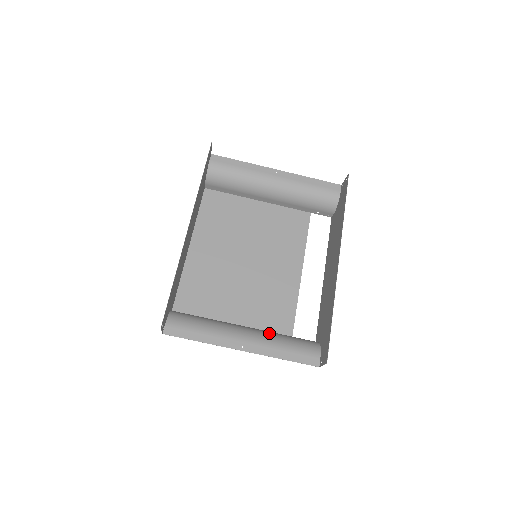
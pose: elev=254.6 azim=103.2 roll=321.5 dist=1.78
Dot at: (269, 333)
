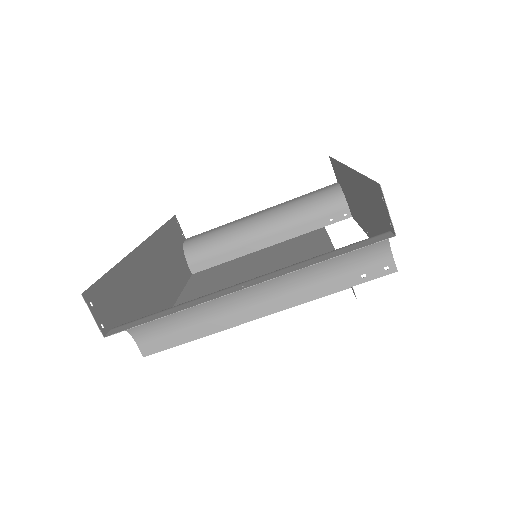
Dot at: (293, 272)
